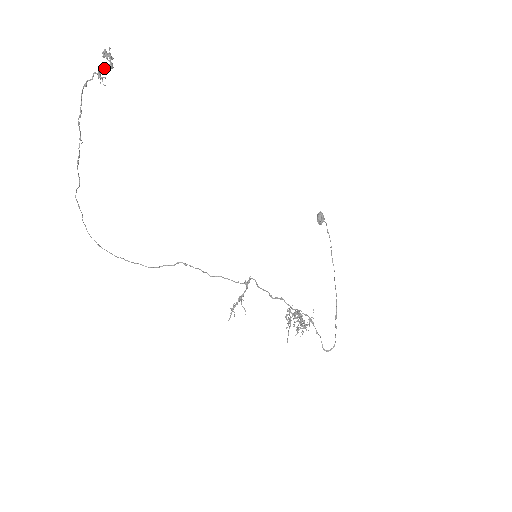
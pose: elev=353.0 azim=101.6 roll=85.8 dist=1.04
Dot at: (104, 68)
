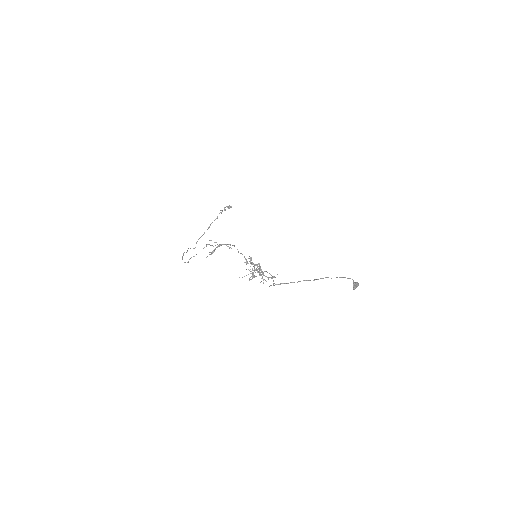
Dot at: (224, 208)
